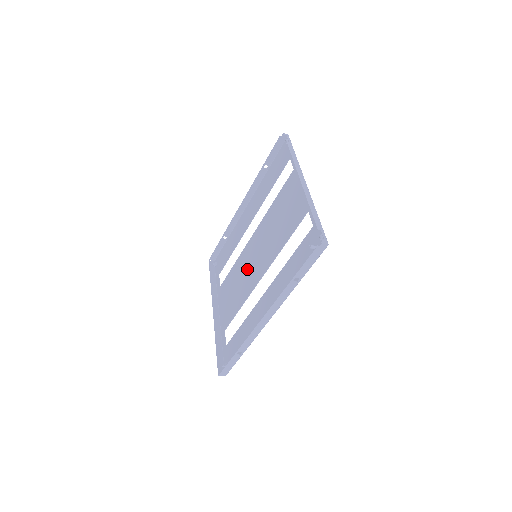
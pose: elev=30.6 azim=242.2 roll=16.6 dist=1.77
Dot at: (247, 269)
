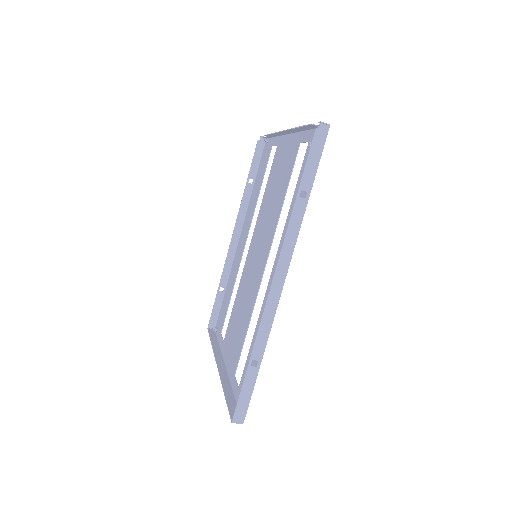
Dot at: (249, 280)
